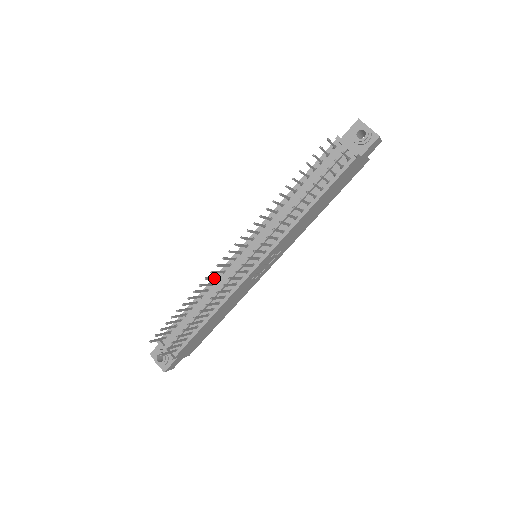
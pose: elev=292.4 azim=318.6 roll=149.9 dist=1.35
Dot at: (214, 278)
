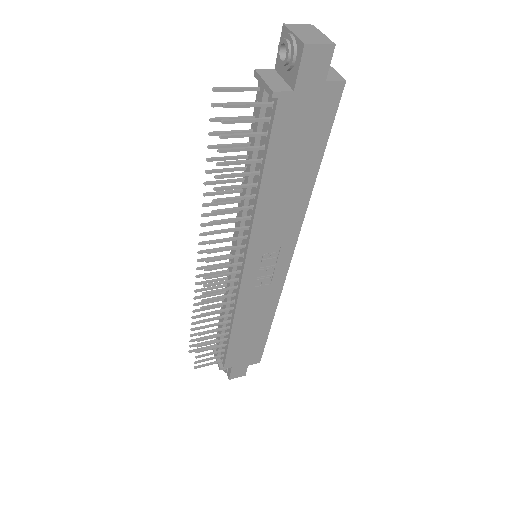
Dot at: (214, 287)
